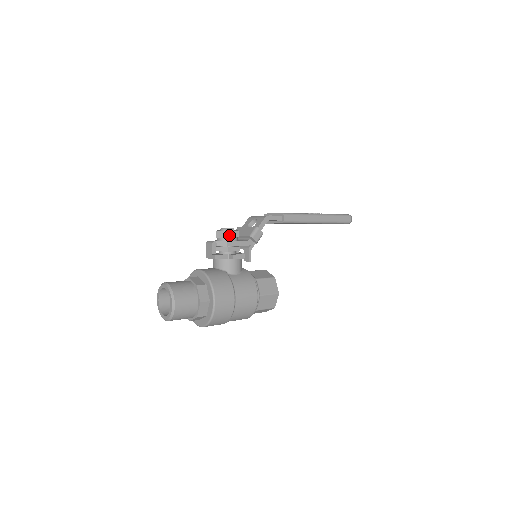
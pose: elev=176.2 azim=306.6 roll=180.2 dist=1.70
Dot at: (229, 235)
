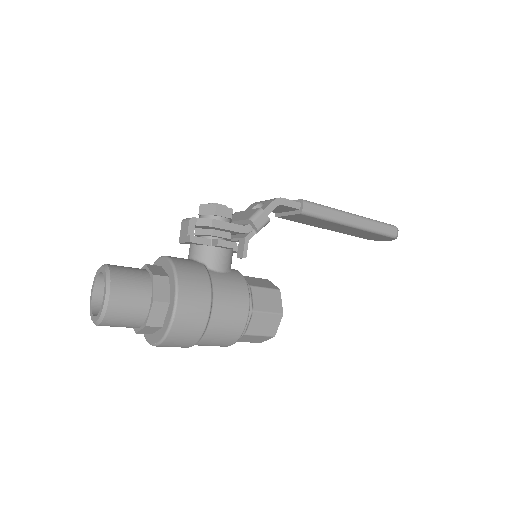
Dot at: (217, 212)
